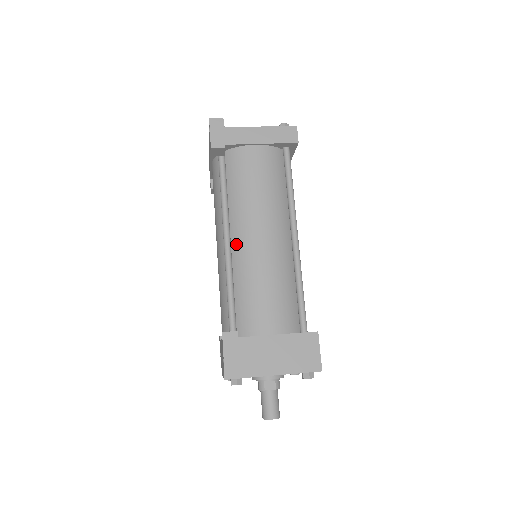
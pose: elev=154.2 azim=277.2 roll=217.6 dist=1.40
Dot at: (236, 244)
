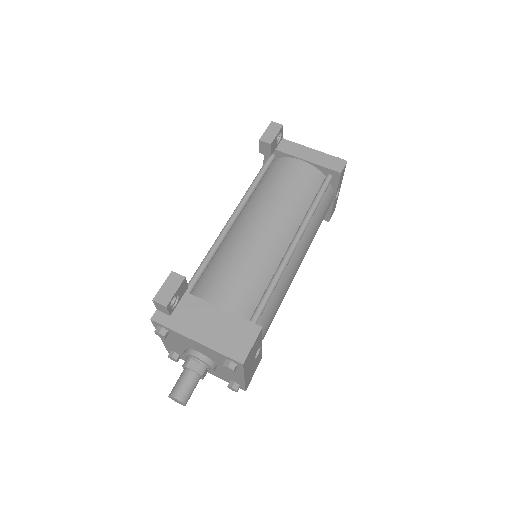
Dot at: (238, 225)
